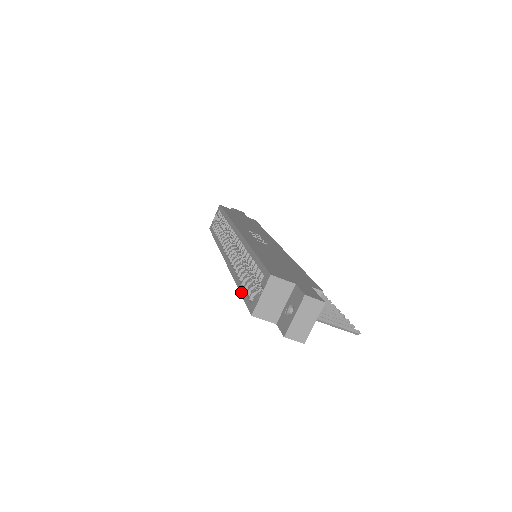
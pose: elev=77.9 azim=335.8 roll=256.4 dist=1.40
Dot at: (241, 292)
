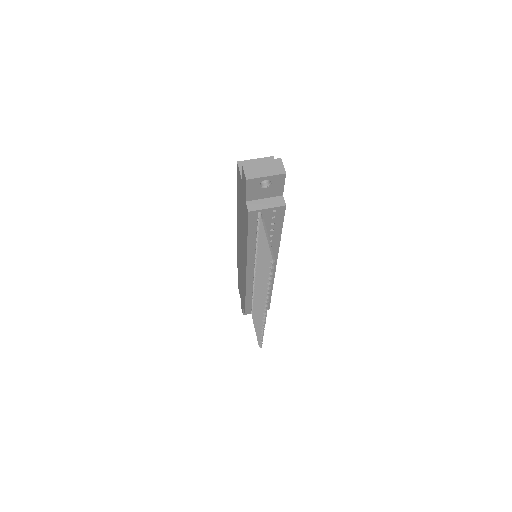
Dot at: occluded
